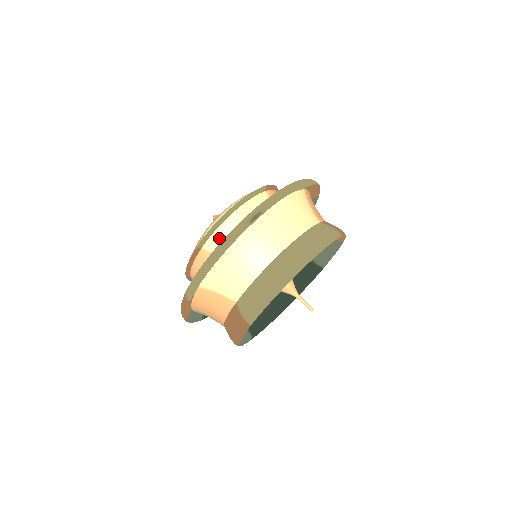
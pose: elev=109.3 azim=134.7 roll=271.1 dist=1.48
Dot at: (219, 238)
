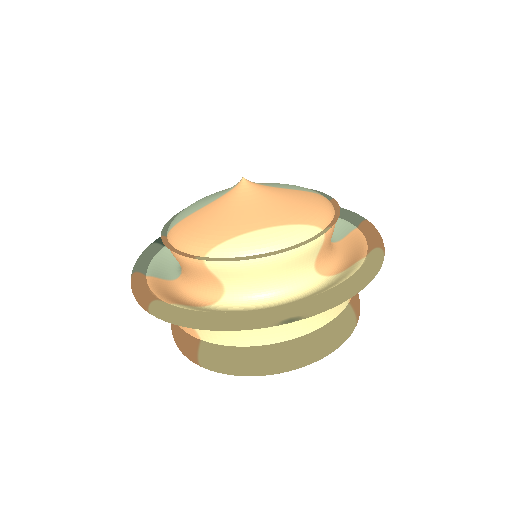
Dot at: (231, 270)
